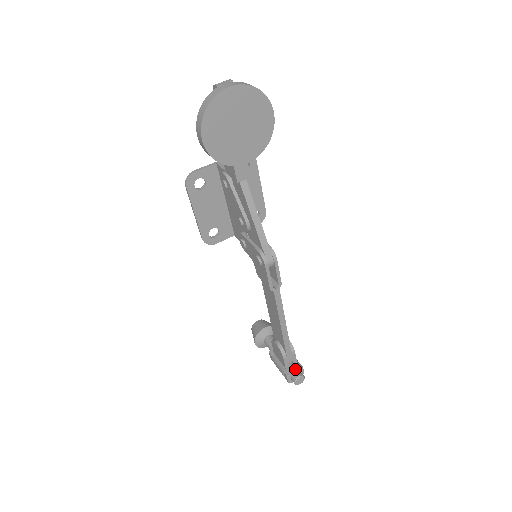
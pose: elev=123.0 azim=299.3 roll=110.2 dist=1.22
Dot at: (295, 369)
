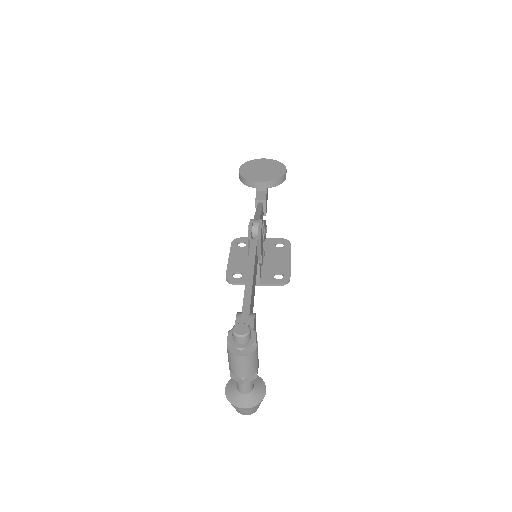
Dot at: occluded
